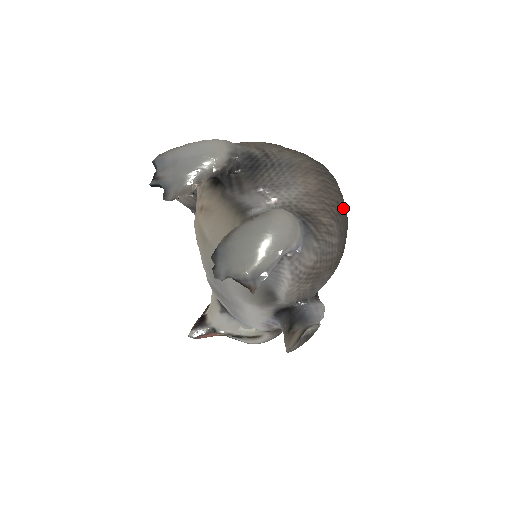
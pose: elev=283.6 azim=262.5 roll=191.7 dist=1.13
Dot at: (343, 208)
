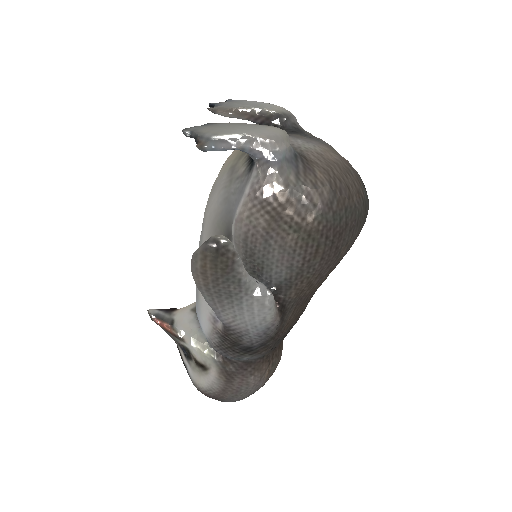
Dot at: (351, 199)
